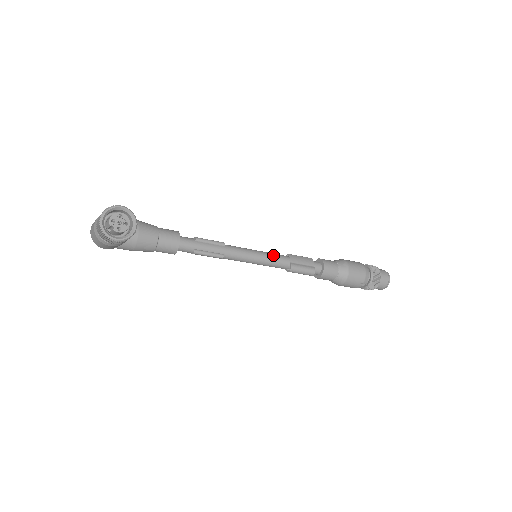
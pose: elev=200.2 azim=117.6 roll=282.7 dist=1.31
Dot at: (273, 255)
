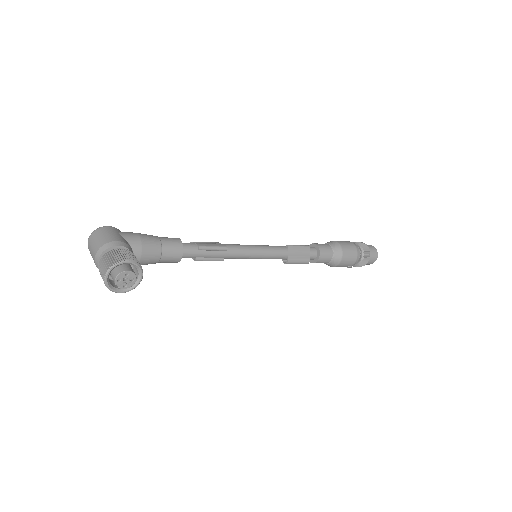
Dot at: (273, 251)
